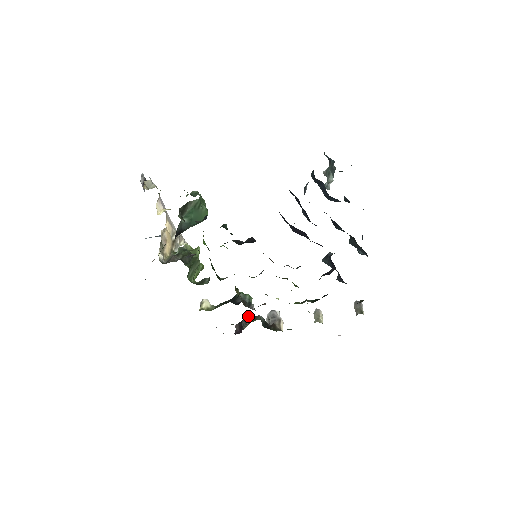
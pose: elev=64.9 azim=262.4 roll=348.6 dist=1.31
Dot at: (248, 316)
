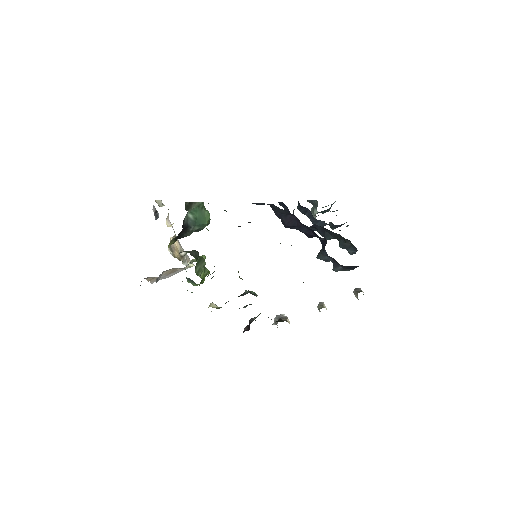
Dot at: (255, 320)
